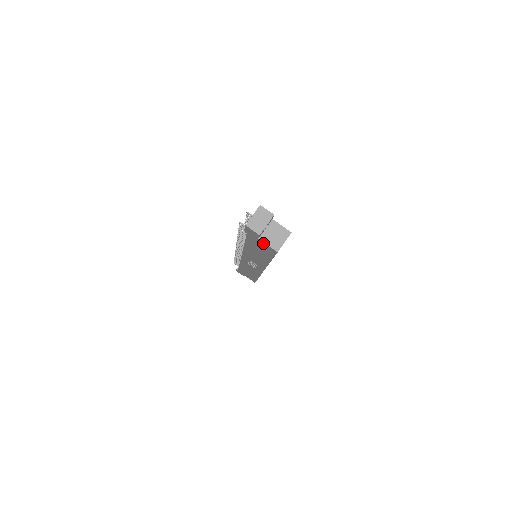
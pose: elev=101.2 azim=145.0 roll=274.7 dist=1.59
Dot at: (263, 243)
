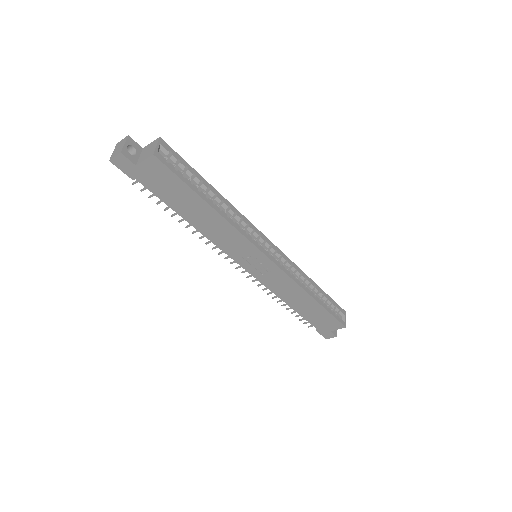
Dot at: (144, 166)
